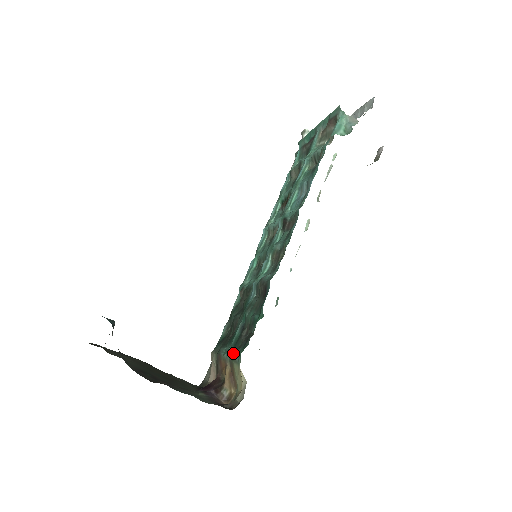
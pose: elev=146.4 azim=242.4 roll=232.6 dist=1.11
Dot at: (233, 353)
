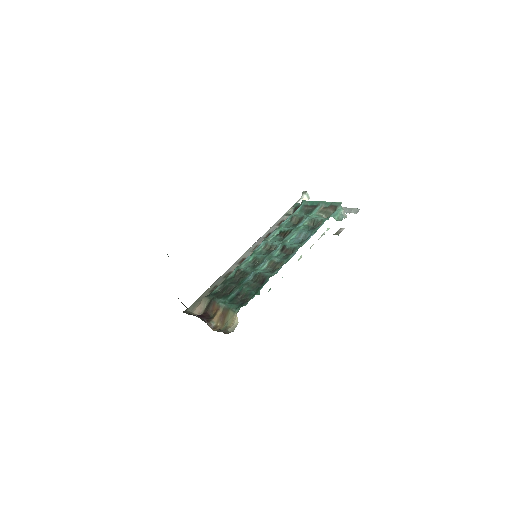
Dot at: (230, 305)
